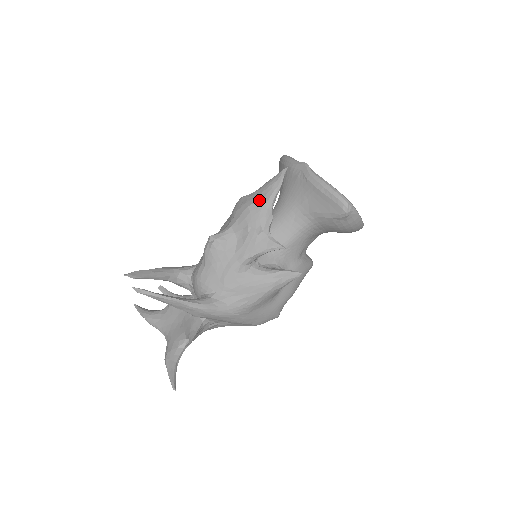
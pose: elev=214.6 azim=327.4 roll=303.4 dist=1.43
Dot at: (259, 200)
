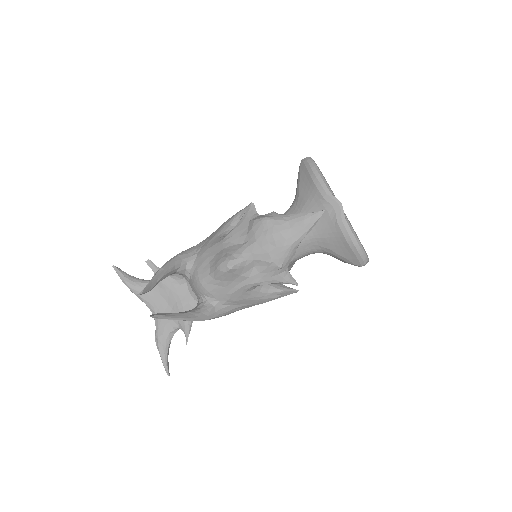
Dot at: (287, 237)
